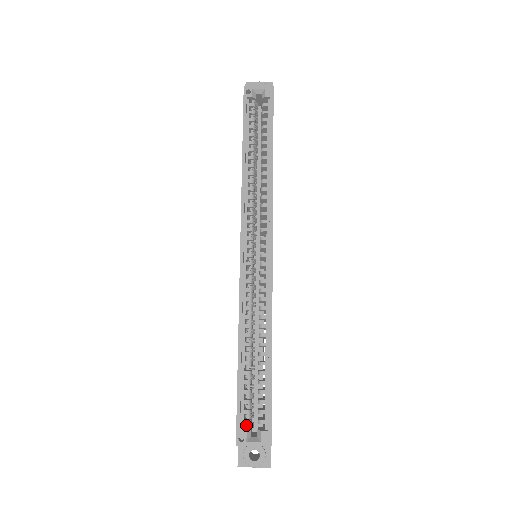
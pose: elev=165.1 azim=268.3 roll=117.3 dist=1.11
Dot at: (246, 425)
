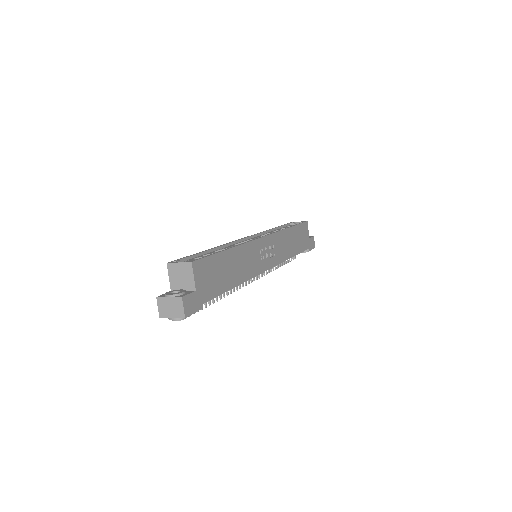
Dot at: occluded
